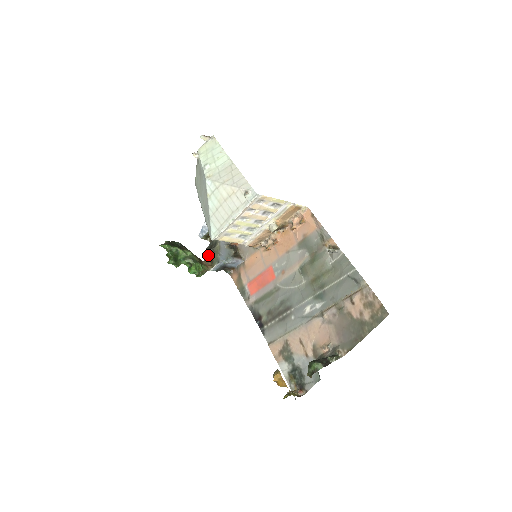
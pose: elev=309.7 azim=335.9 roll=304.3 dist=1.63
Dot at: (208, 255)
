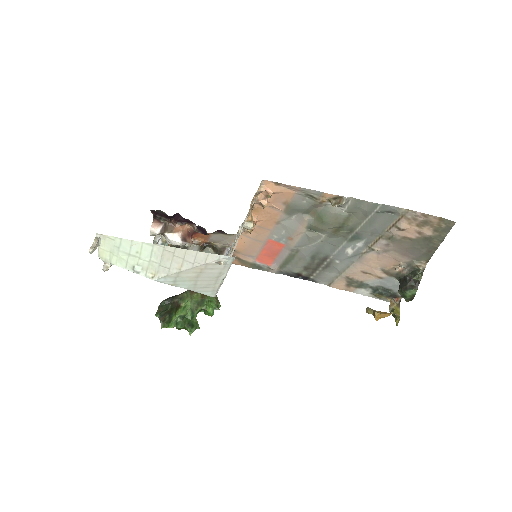
Dot at: occluded
